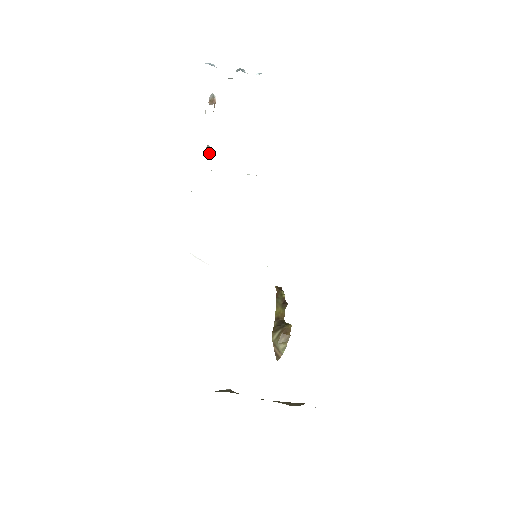
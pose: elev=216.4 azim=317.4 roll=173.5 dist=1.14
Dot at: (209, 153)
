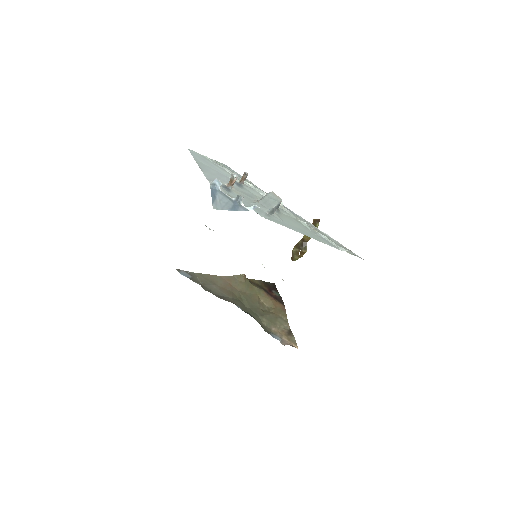
Dot at: (244, 180)
